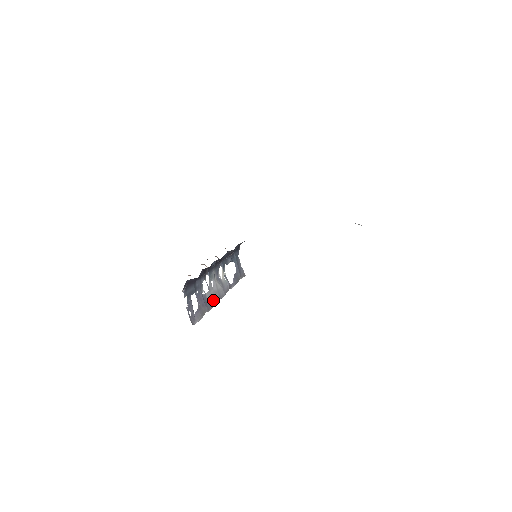
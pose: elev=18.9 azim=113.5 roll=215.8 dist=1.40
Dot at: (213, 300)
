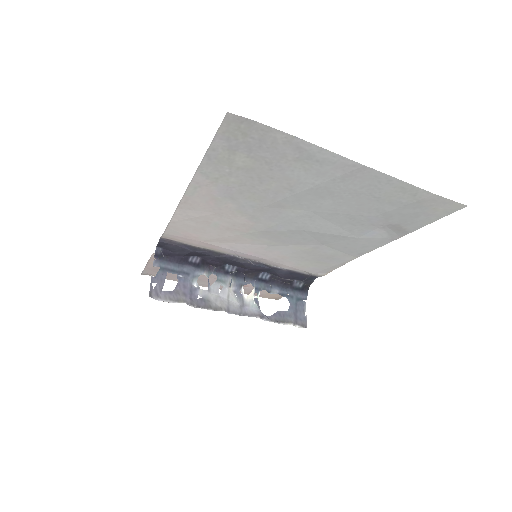
Dot at: (210, 303)
